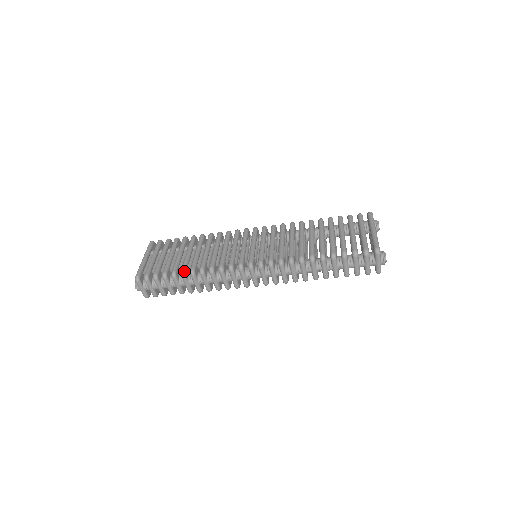
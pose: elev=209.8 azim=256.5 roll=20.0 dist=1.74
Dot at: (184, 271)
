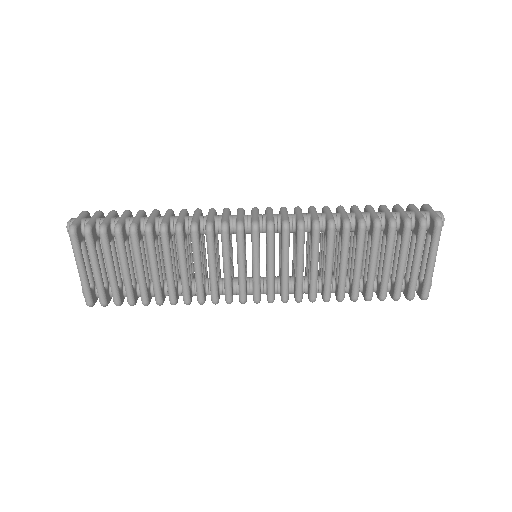
Dot at: (159, 212)
